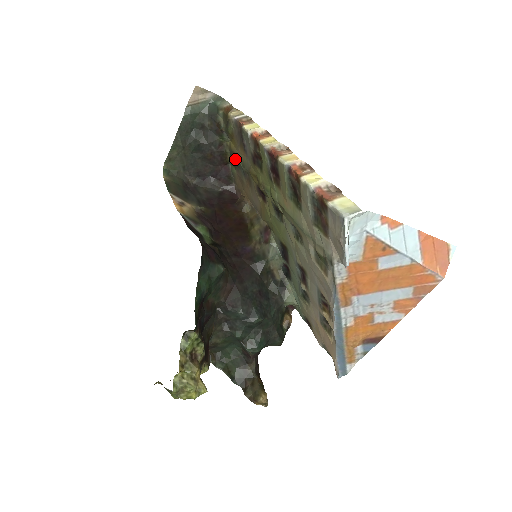
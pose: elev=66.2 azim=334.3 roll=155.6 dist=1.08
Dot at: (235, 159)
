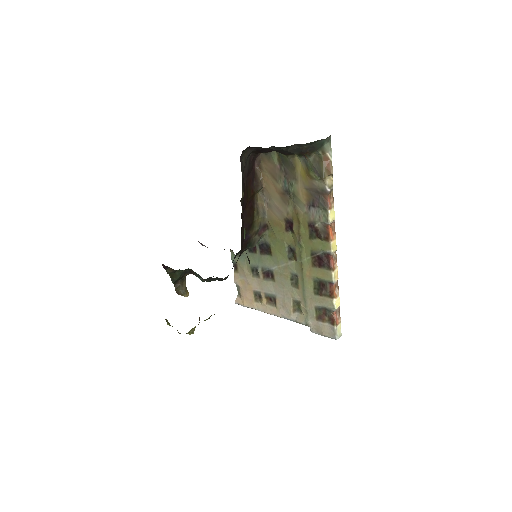
Dot at: (289, 169)
